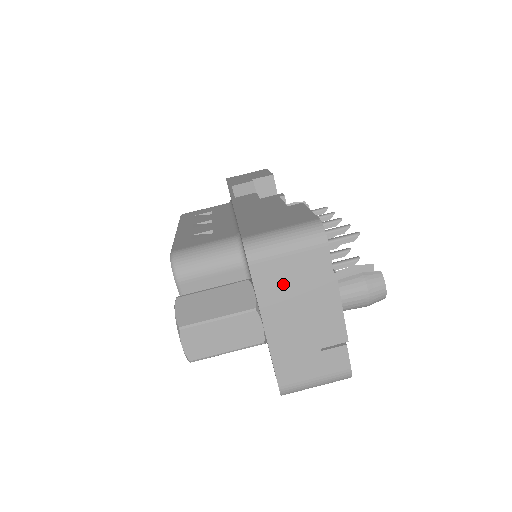
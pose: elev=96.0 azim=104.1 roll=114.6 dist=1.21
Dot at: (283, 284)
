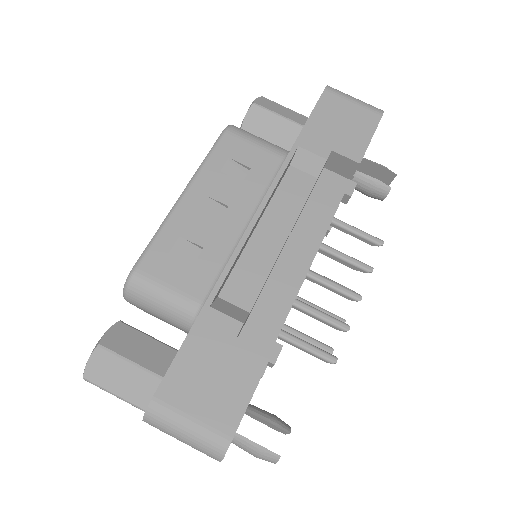
Dot at: occluded
